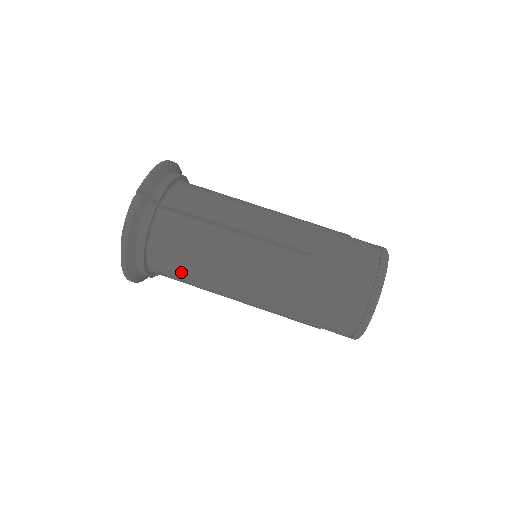
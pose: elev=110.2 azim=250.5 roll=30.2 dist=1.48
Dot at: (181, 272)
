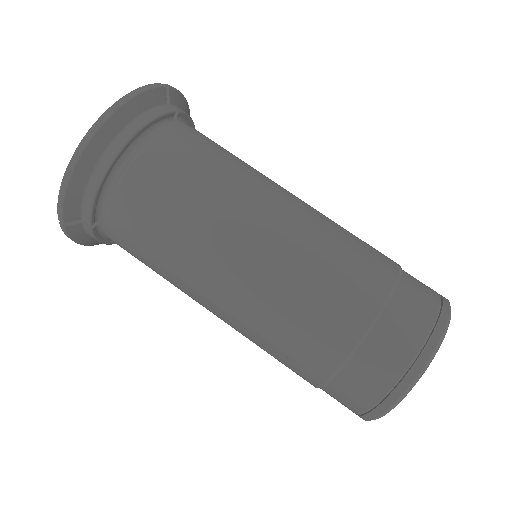
Dot at: (162, 198)
